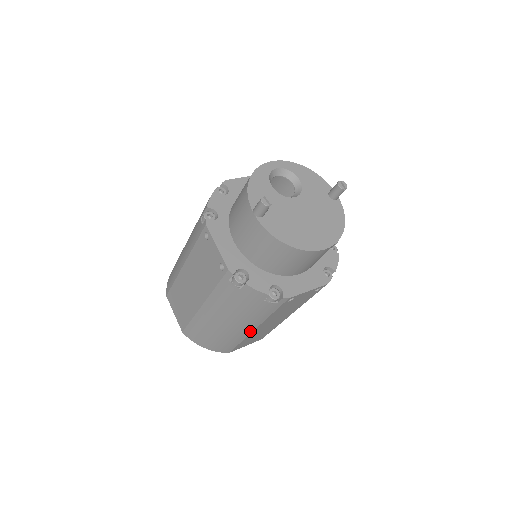
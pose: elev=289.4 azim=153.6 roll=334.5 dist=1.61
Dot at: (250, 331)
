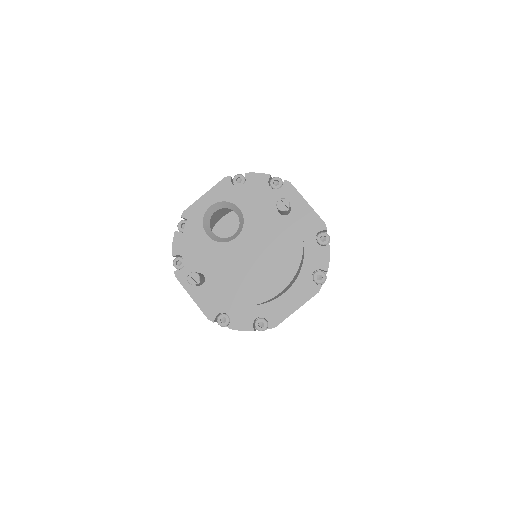
Dot at: occluded
